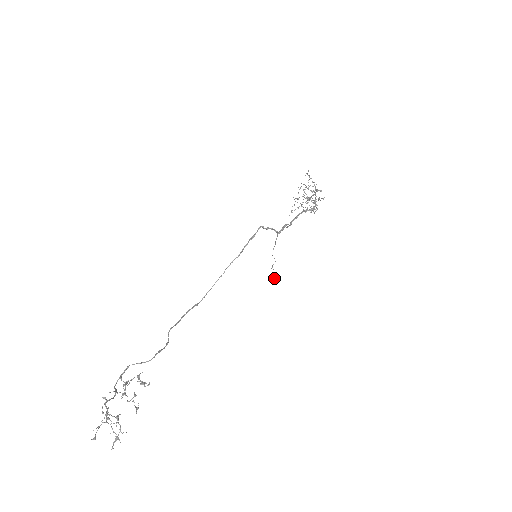
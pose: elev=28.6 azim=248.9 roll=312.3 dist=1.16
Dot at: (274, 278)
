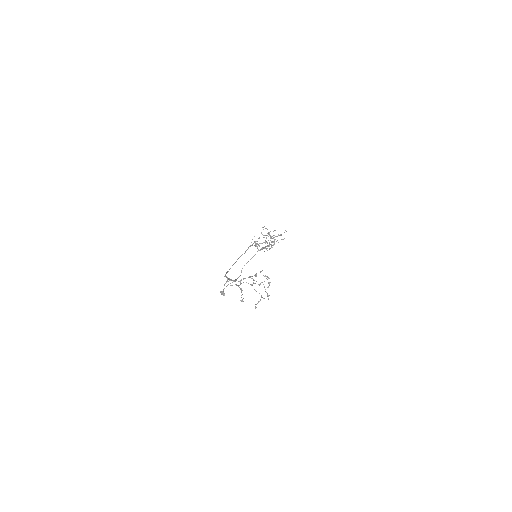
Dot at: (224, 294)
